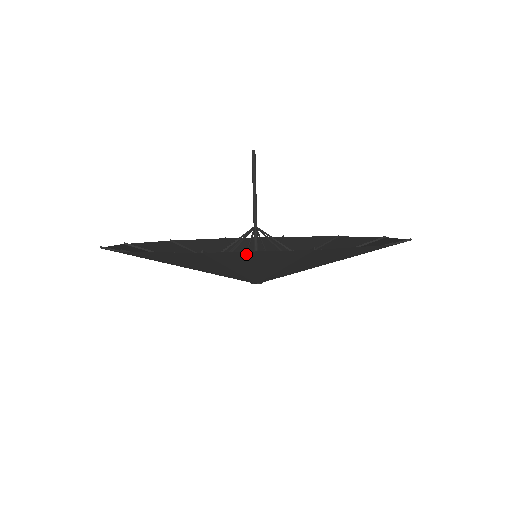
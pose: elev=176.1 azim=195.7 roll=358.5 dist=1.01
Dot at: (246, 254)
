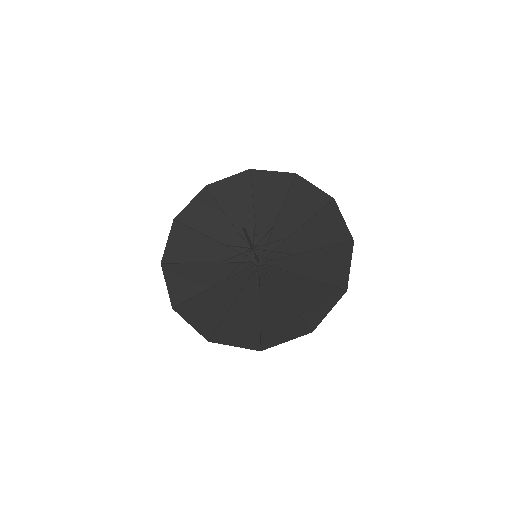
Dot at: (321, 313)
